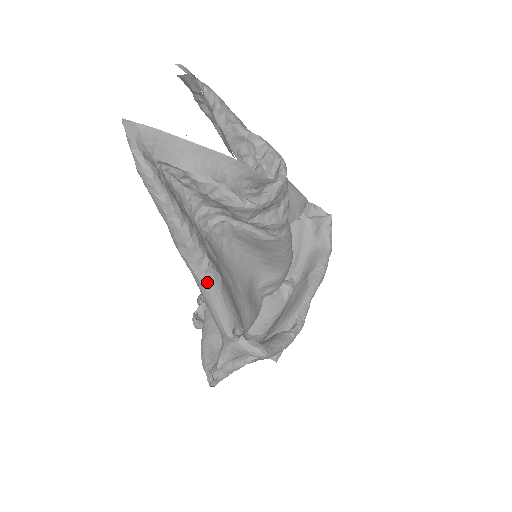
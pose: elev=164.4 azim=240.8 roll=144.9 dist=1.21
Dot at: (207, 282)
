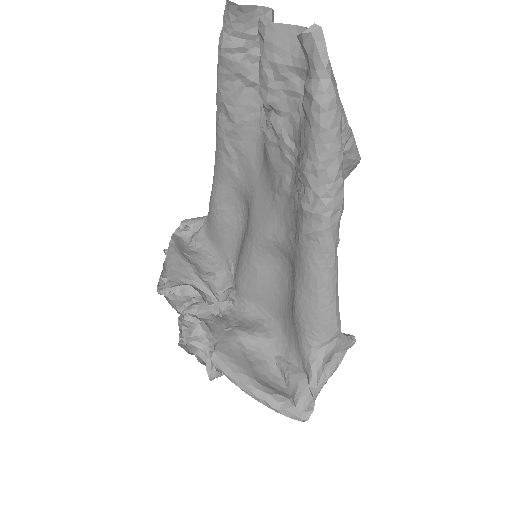
Dot at: (337, 261)
